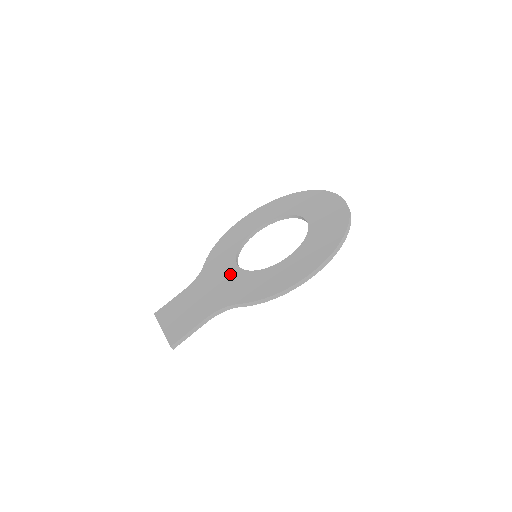
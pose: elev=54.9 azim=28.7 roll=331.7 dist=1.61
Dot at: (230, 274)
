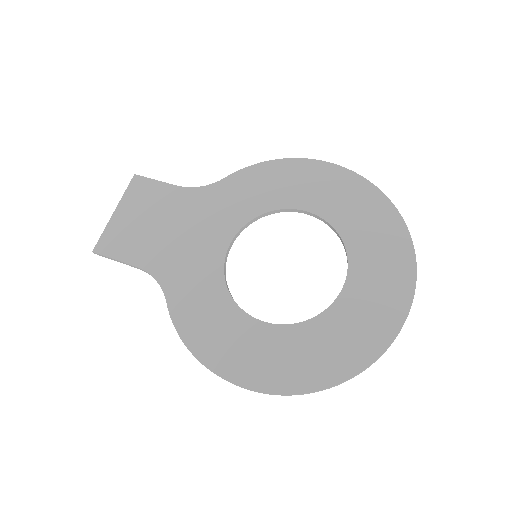
Dot at: (213, 242)
